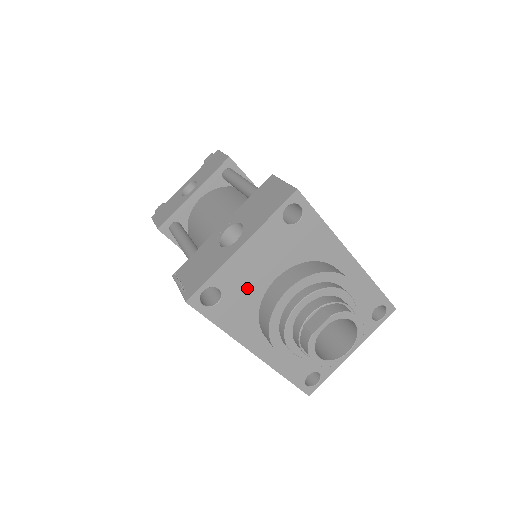
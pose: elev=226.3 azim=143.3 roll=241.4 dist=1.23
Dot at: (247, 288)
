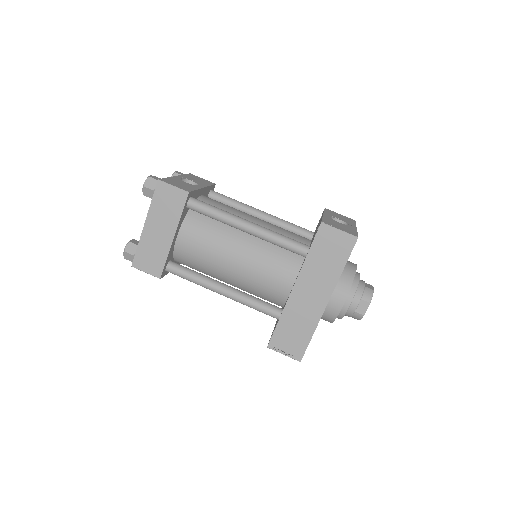
Dot at: occluded
